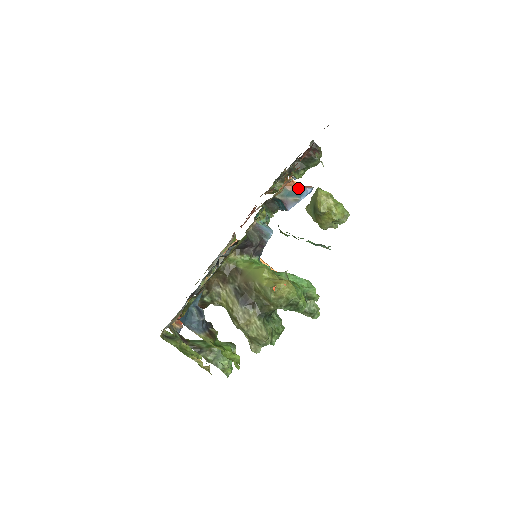
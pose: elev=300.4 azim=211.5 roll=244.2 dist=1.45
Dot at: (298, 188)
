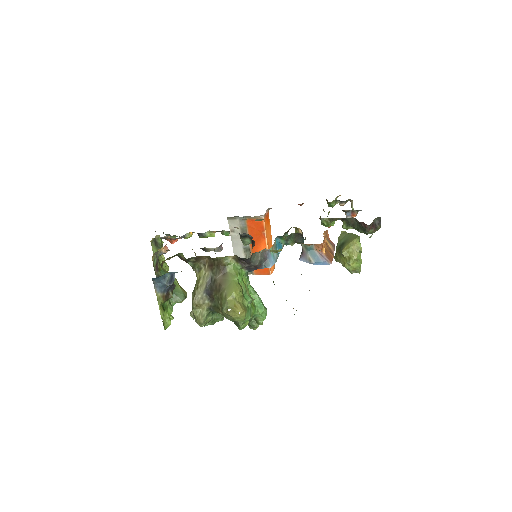
Dot at: (321, 254)
